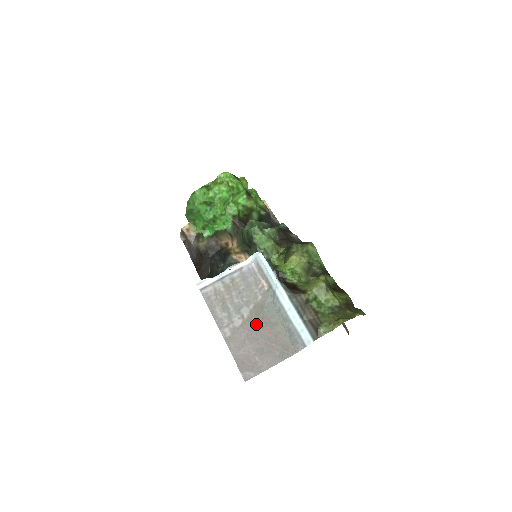
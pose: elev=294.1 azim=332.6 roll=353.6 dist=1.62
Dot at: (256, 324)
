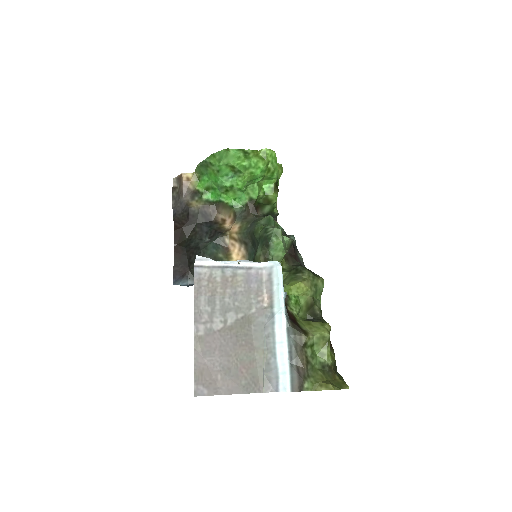
Dot at: (236, 338)
